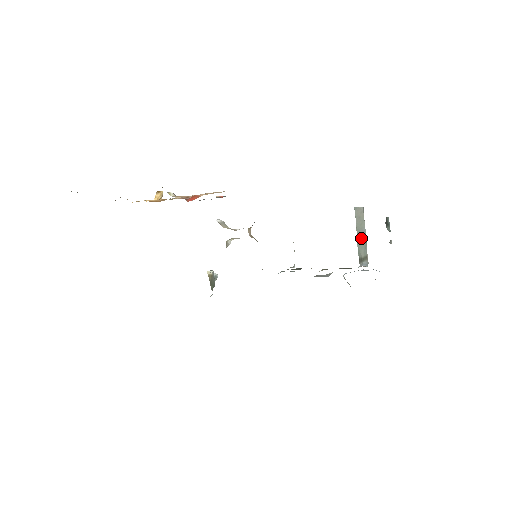
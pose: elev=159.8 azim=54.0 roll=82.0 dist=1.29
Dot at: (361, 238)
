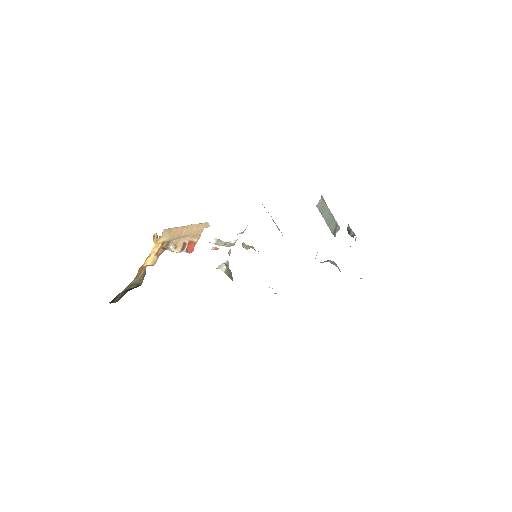
Dot at: (329, 219)
